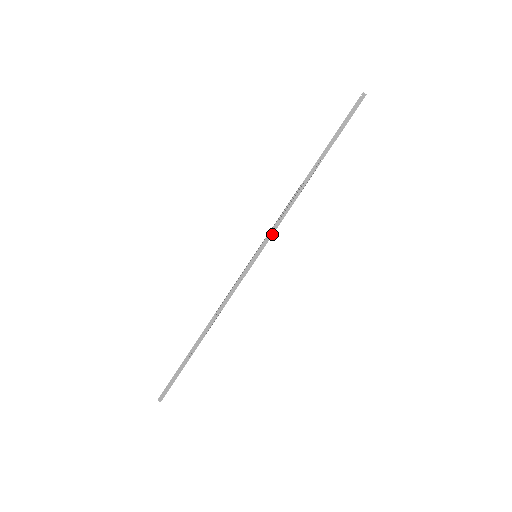
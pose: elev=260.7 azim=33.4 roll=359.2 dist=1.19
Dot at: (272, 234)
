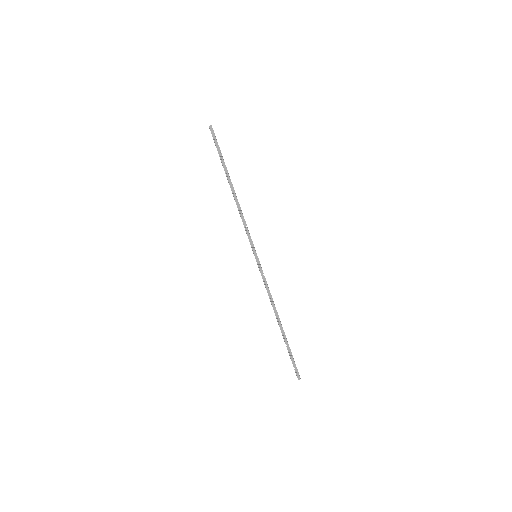
Dot at: (250, 237)
